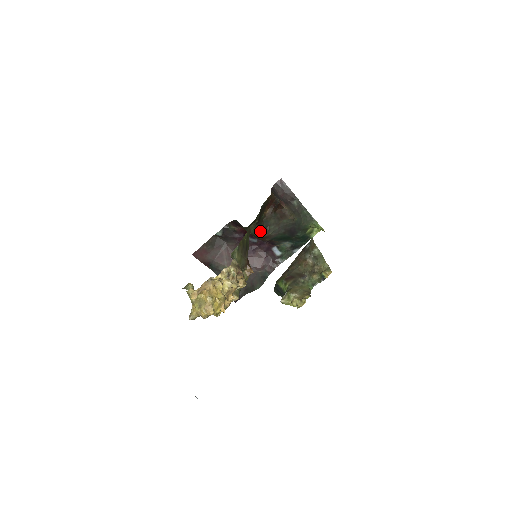
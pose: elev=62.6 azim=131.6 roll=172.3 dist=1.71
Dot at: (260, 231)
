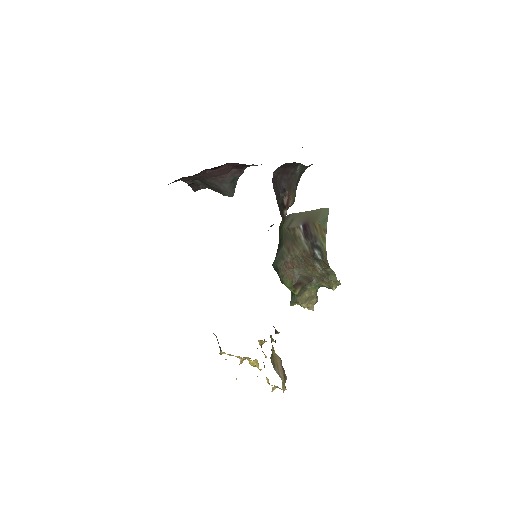
Dot at: occluded
